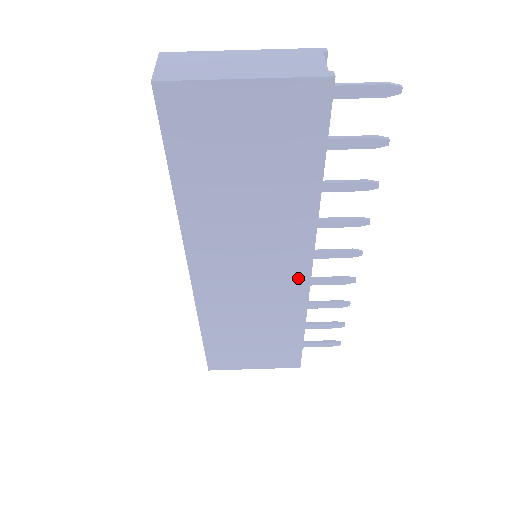
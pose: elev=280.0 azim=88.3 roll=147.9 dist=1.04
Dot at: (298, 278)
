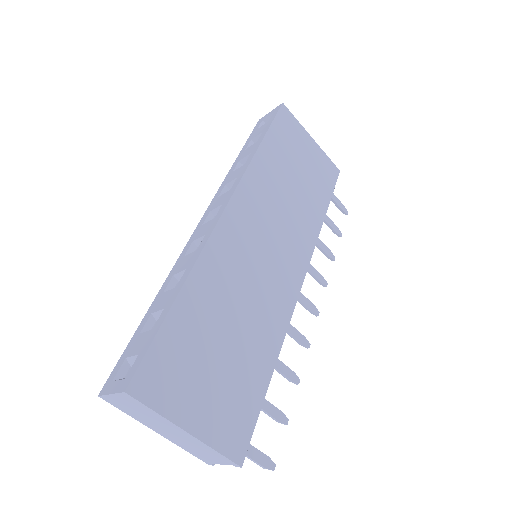
Dot at: occluded
